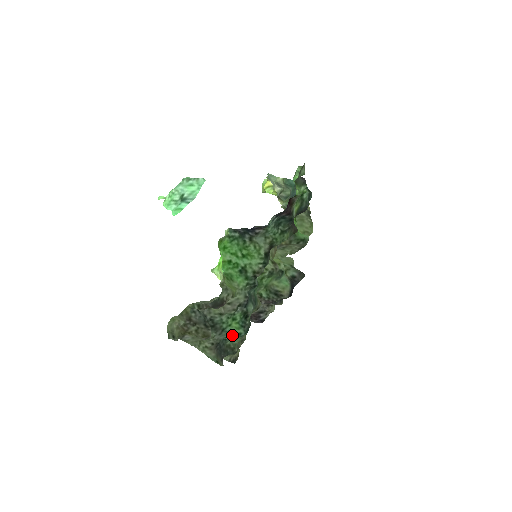
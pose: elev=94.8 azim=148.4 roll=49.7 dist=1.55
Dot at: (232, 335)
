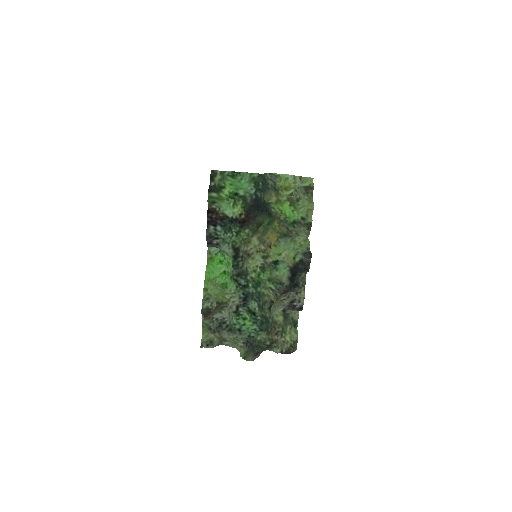
Dot at: (252, 332)
